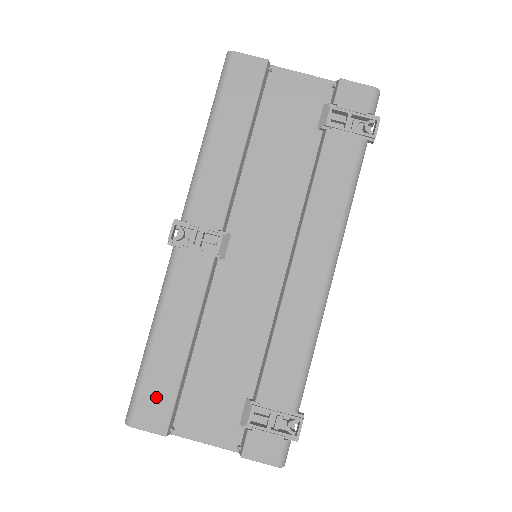
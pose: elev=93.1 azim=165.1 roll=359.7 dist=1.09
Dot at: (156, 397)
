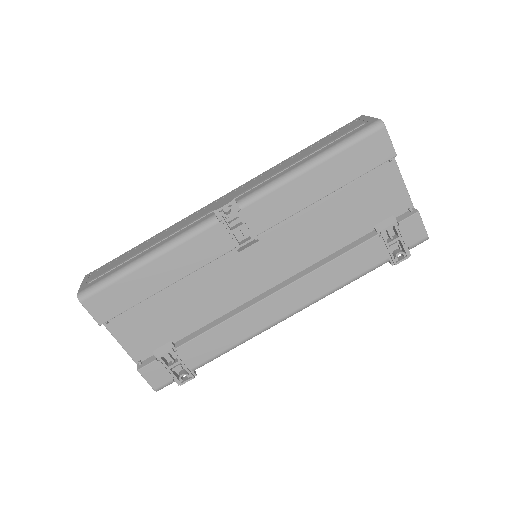
Dot at: (115, 299)
